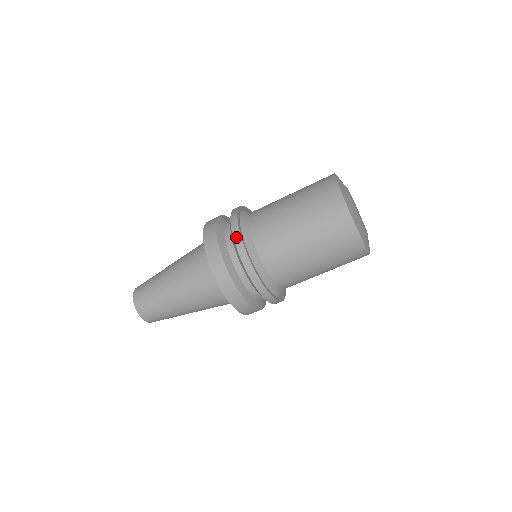
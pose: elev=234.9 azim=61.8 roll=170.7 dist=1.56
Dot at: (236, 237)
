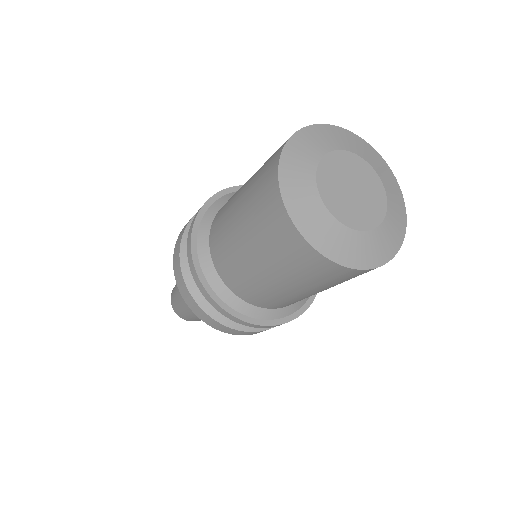
Dot at: (188, 243)
